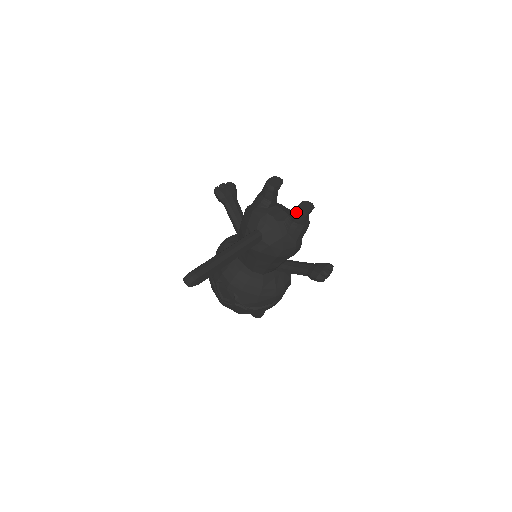
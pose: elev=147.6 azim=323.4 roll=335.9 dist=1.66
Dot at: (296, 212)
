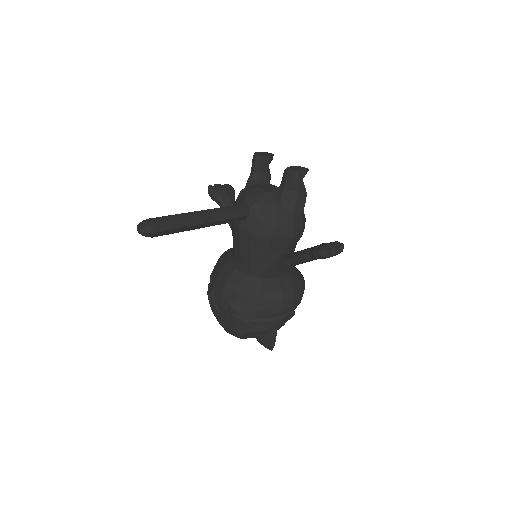
Dot at: (285, 174)
